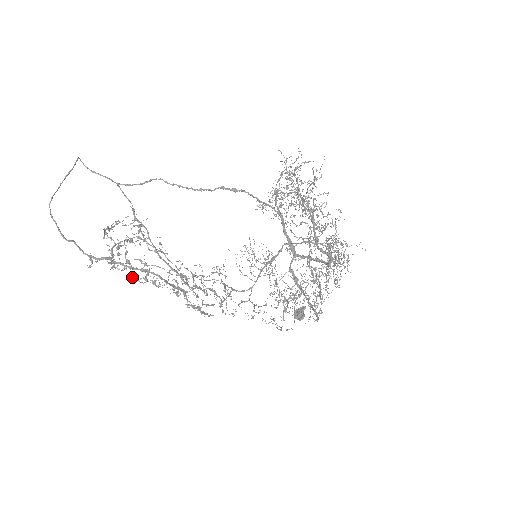
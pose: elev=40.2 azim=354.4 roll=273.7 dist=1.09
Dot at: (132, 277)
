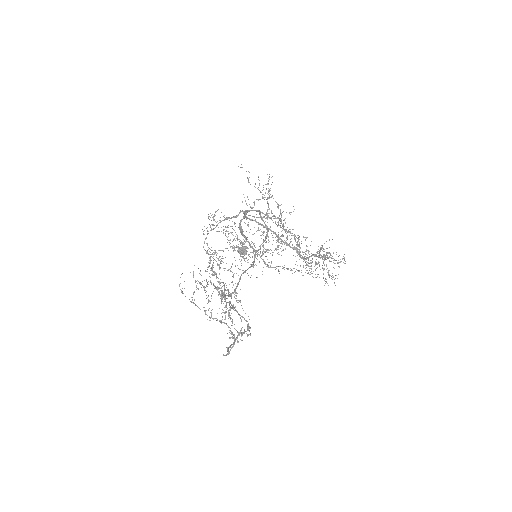
Dot at: occluded
